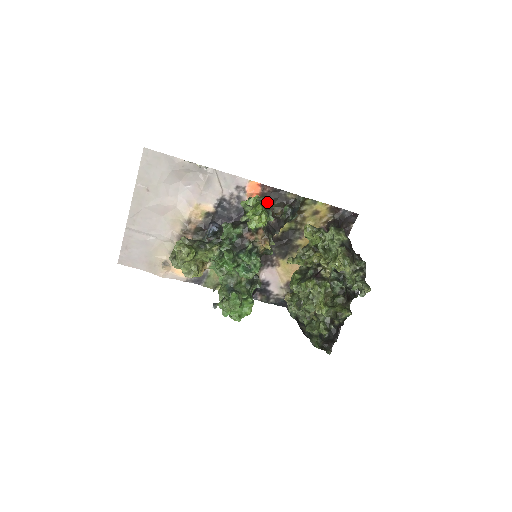
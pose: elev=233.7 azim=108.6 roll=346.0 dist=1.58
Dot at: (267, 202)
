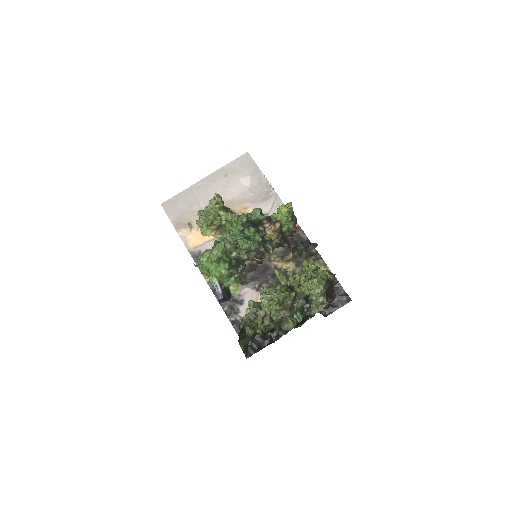
Dot at: (296, 219)
